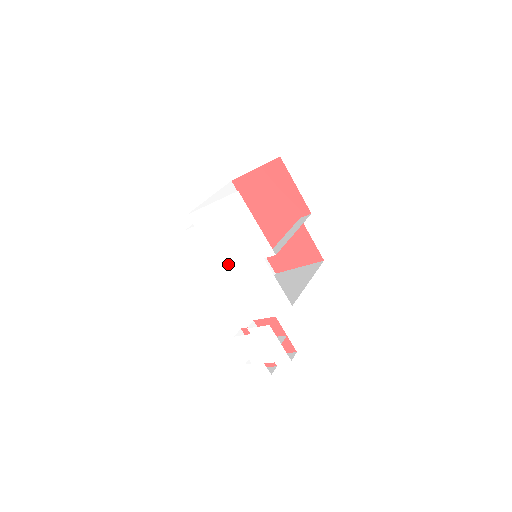
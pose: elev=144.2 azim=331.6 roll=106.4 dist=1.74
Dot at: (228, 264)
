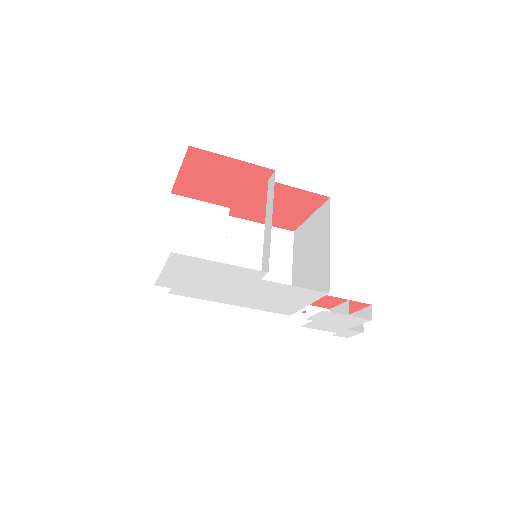
Dot at: (234, 295)
